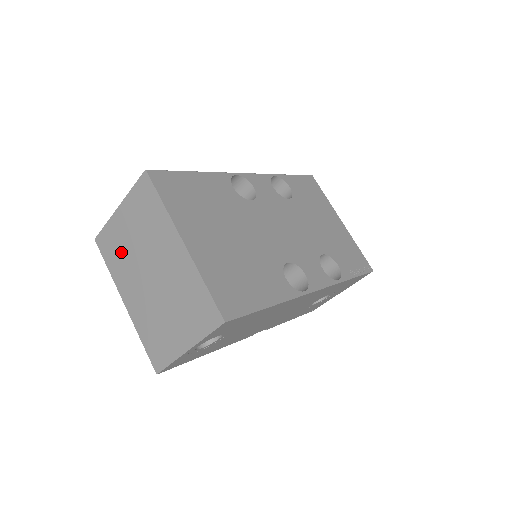
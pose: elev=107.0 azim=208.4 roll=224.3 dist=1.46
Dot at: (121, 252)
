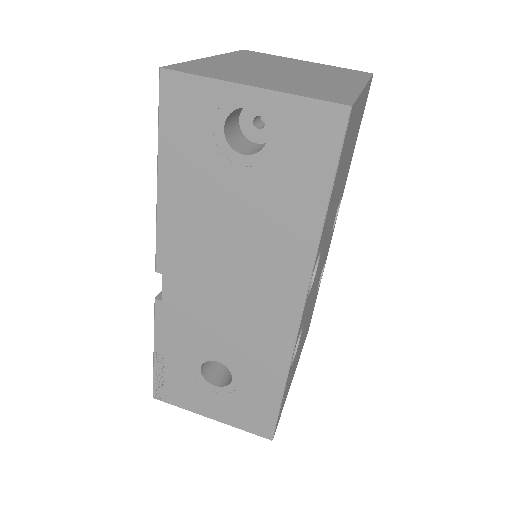
Dot at: (267, 59)
